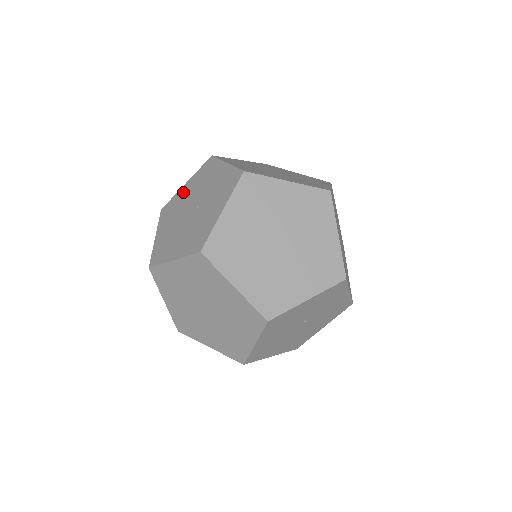
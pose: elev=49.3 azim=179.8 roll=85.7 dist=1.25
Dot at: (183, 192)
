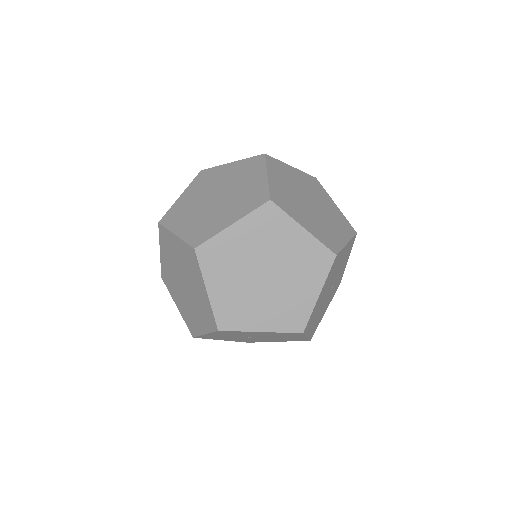
Dot at: occluded
